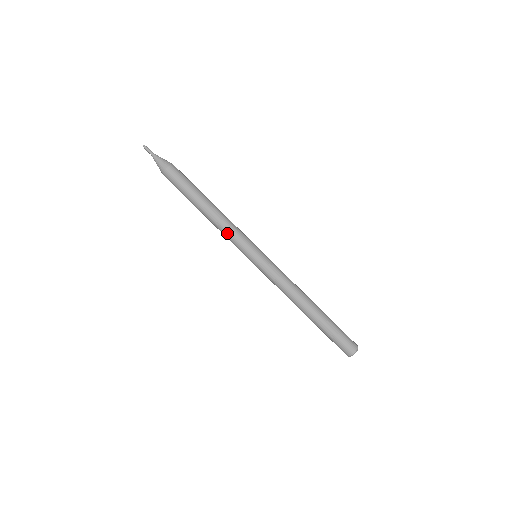
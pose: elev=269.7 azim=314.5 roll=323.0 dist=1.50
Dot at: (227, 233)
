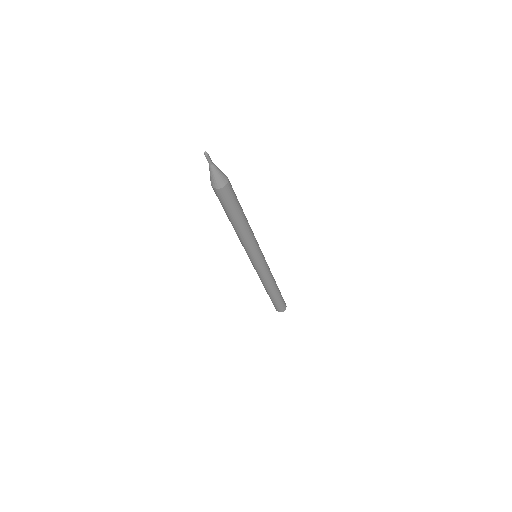
Dot at: (247, 244)
